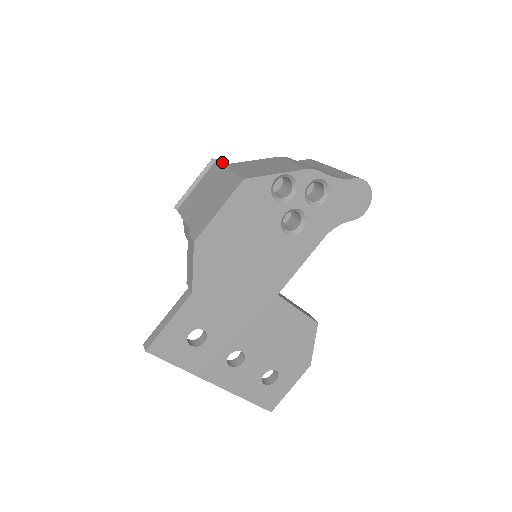
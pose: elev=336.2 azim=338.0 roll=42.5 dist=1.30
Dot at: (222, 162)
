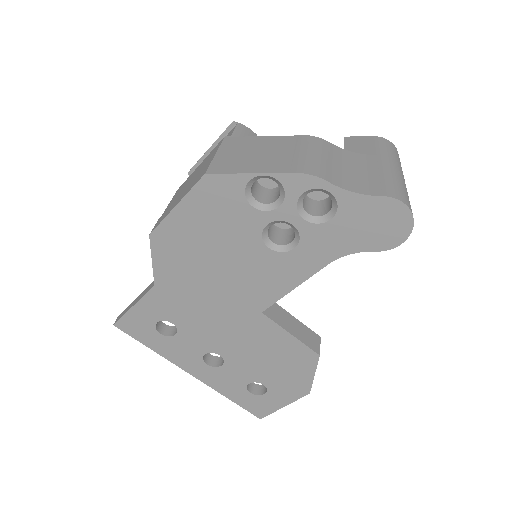
Dot at: (238, 129)
